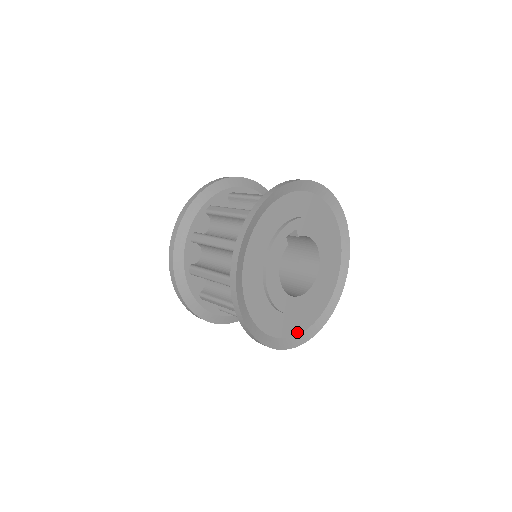
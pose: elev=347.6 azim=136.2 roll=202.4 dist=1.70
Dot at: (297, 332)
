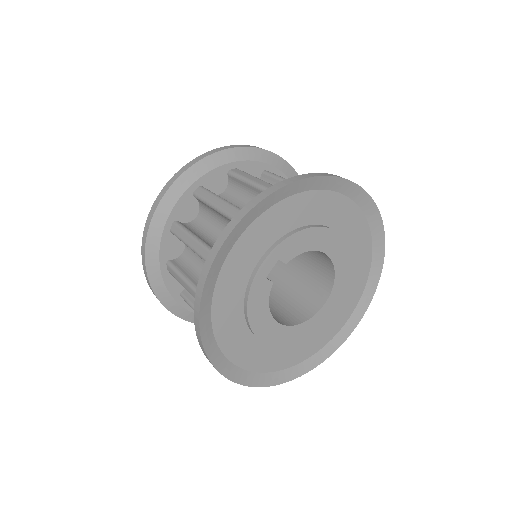
Dot at: (327, 341)
